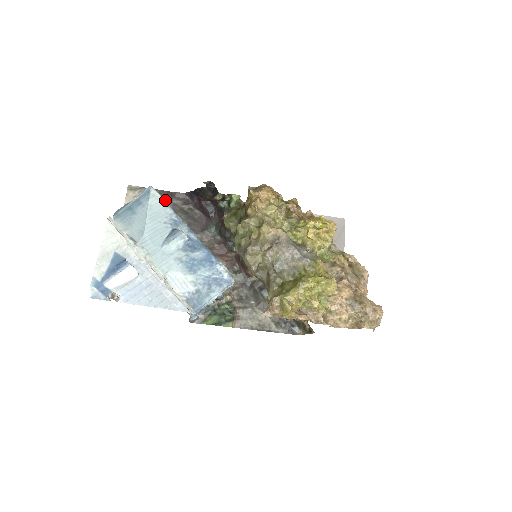
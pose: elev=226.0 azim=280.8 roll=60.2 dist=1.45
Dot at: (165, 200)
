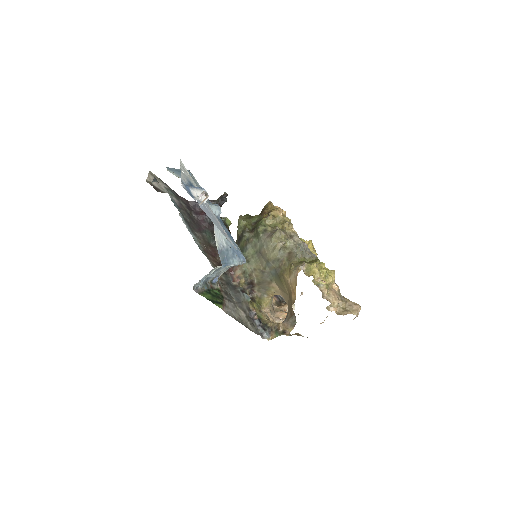
Dot at: (175, 197)
